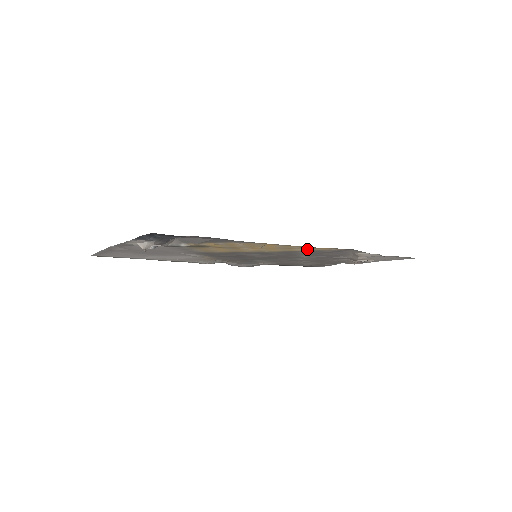
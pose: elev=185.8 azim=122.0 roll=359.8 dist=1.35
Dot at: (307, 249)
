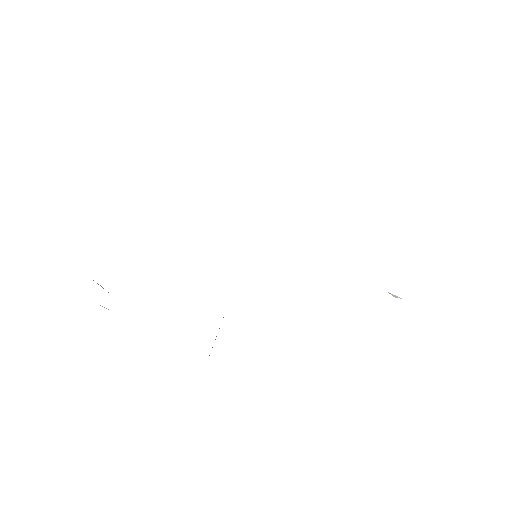
Dot at: occluded
